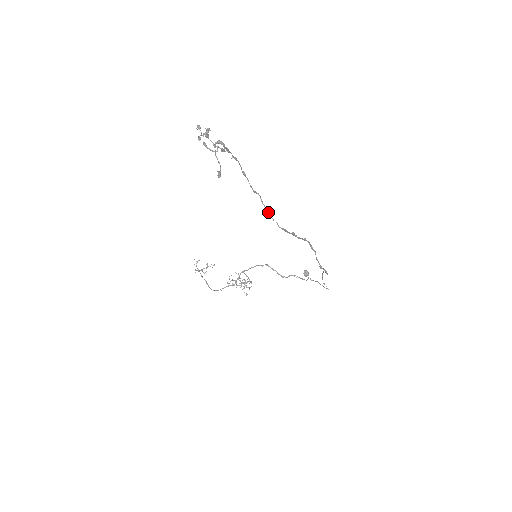
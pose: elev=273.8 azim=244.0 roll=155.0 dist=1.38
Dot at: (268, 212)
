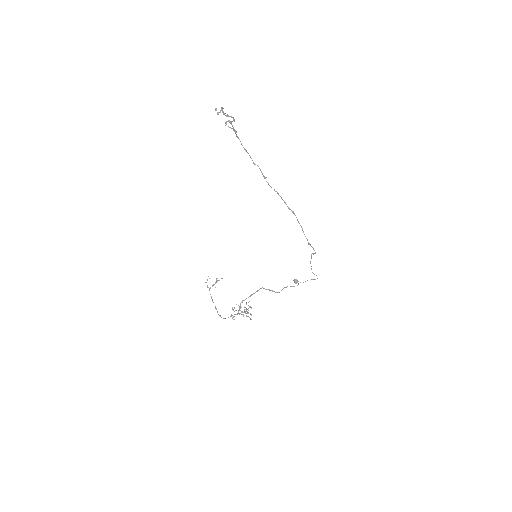
Dot at: occluded
